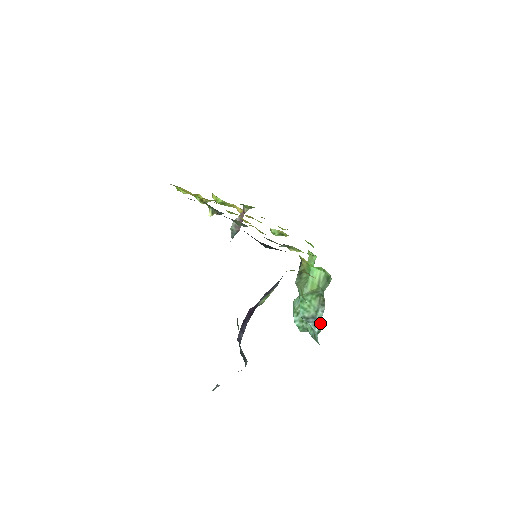
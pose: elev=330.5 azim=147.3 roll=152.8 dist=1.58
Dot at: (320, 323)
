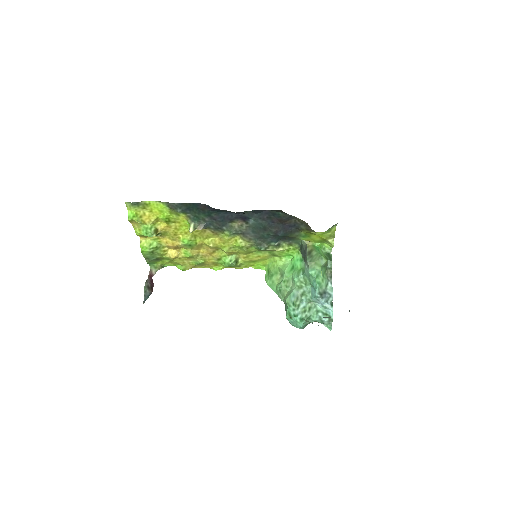
Dot at: (332, 295)
